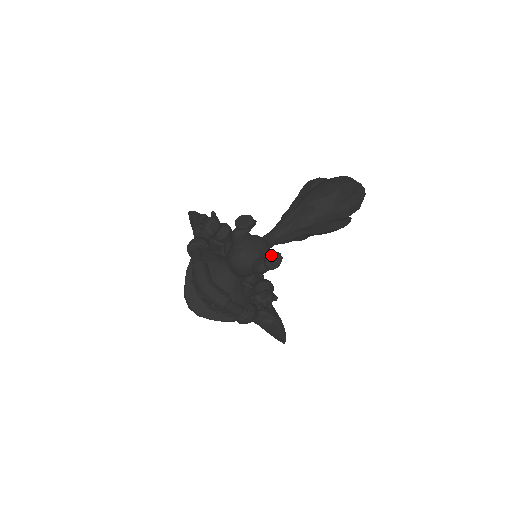
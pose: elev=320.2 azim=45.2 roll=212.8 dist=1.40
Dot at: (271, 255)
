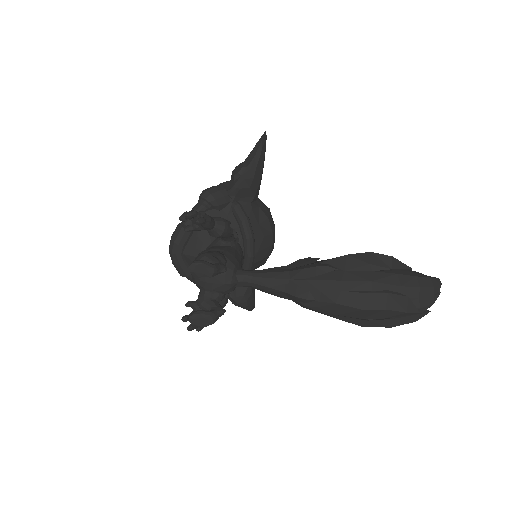
Dot at: (203, 314)
